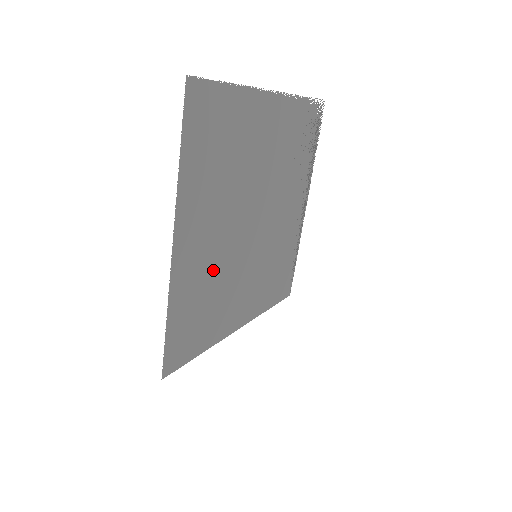
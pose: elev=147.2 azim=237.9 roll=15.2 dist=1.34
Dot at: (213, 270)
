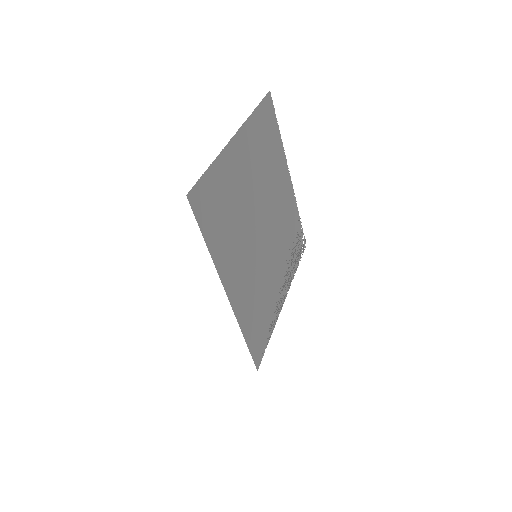
Dot at: (239, 199)
